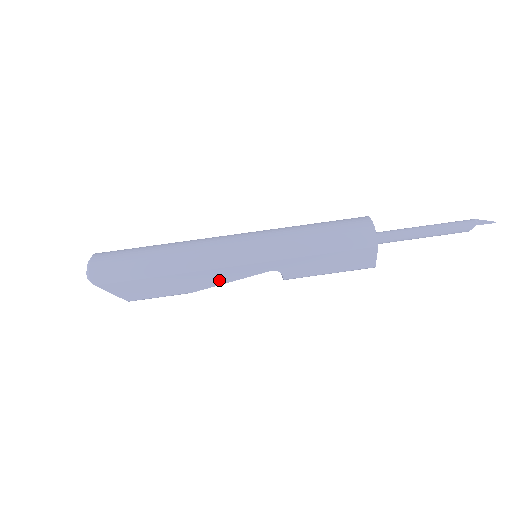
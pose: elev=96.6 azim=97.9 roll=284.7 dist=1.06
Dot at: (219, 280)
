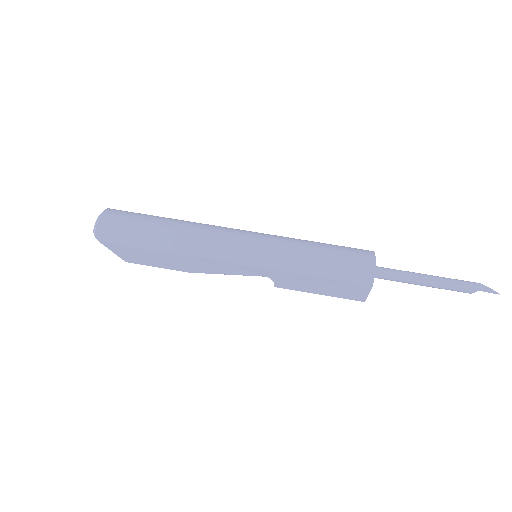
Dot at: (214, 270)
